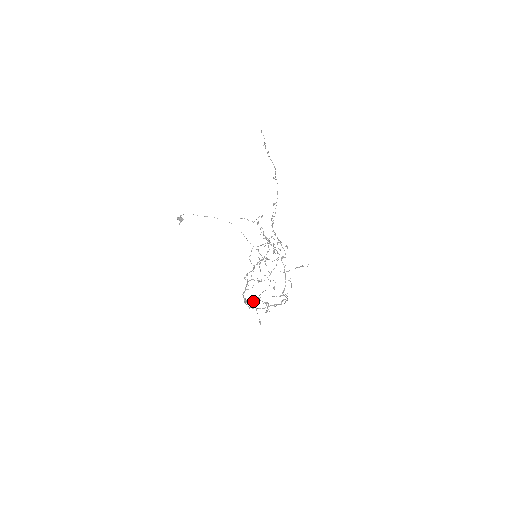
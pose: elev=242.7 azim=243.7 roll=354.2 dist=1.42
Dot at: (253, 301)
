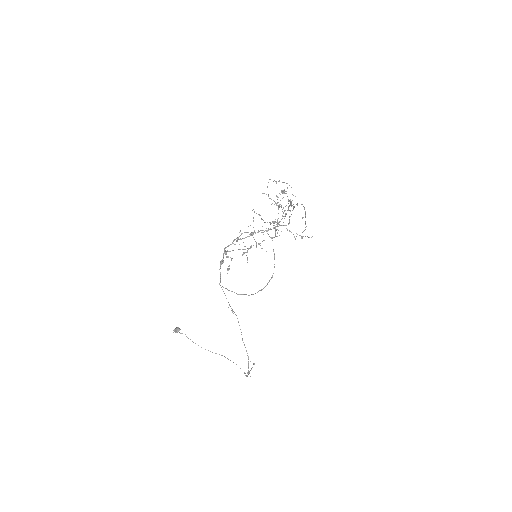
Dot at: occluded
